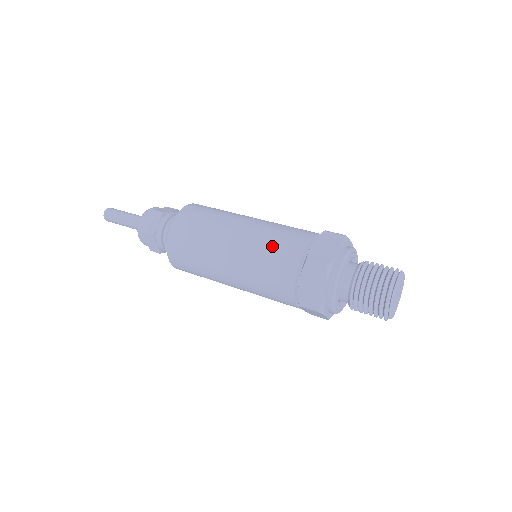
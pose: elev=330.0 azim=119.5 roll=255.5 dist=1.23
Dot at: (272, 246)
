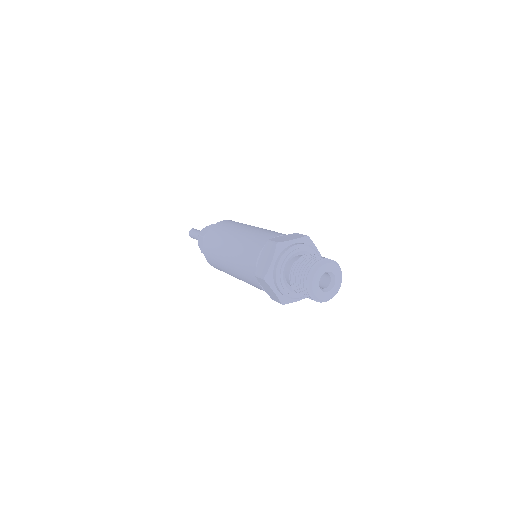
Dot at: (242, 263)
